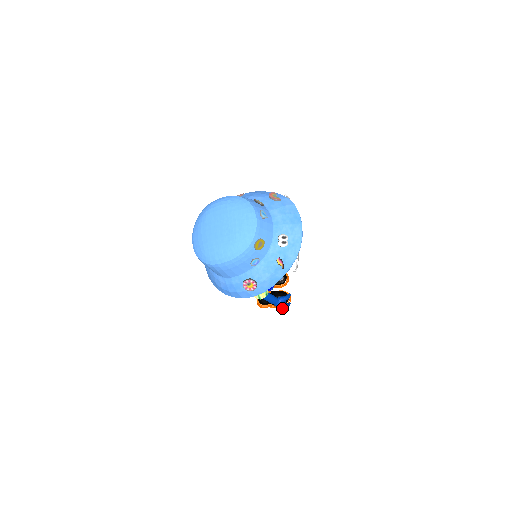
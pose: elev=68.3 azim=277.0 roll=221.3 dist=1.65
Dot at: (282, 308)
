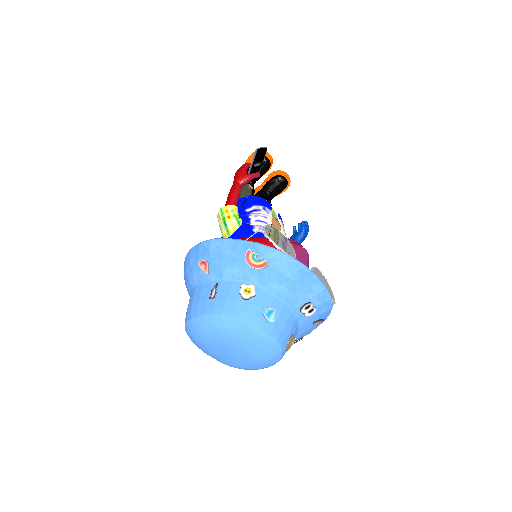
Dot at: (285, 190)
